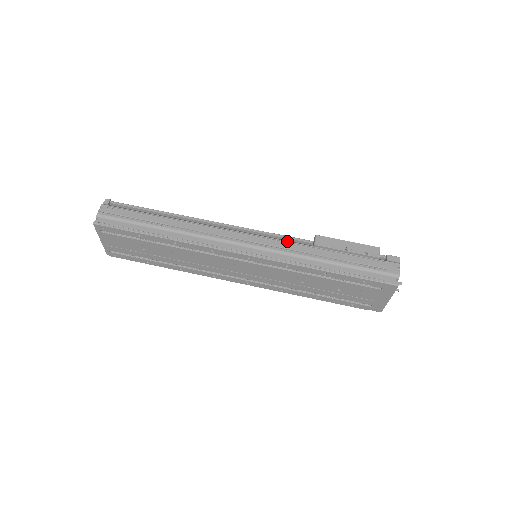
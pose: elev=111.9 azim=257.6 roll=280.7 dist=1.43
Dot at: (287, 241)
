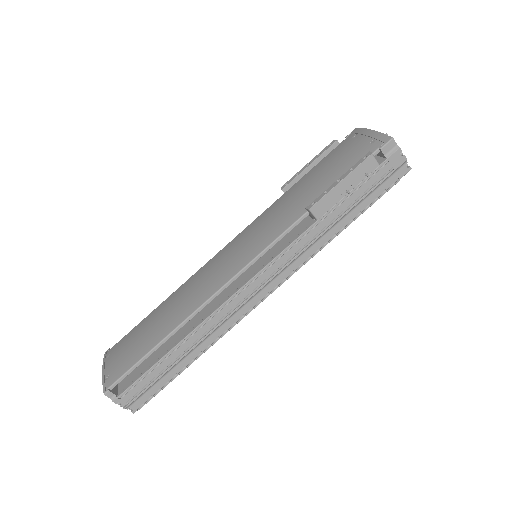
Dot at: (292, 244)
